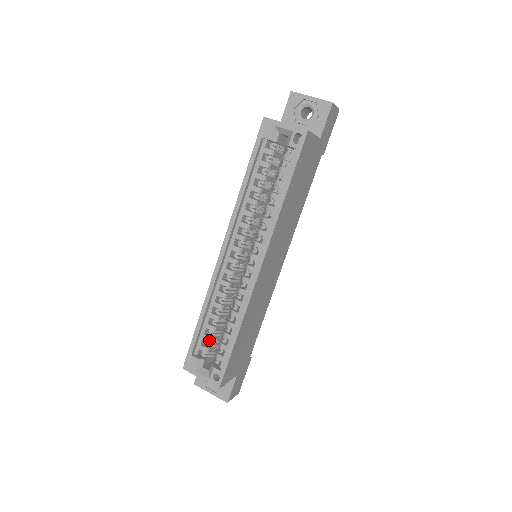
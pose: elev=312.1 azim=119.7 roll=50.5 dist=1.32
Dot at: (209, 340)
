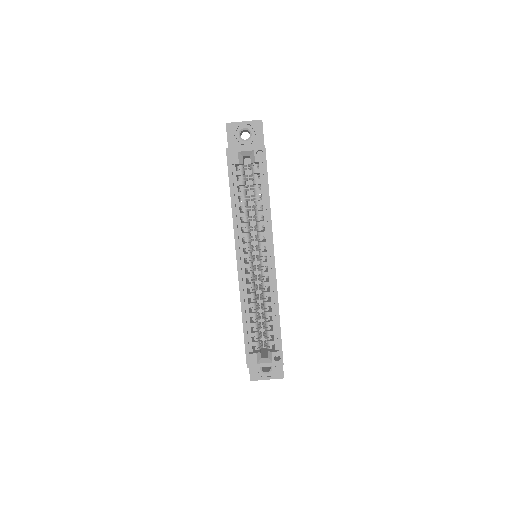
Dot at: (257, 335)
